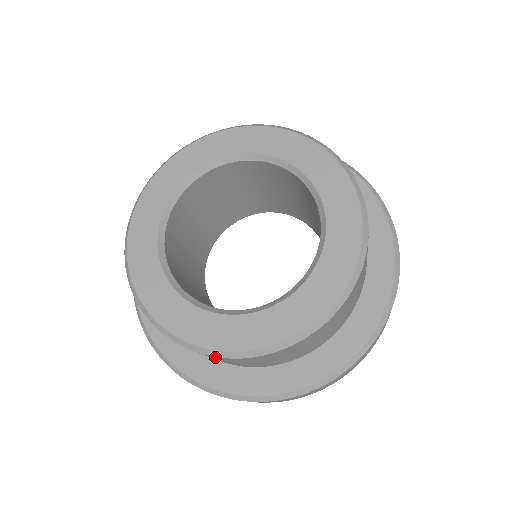
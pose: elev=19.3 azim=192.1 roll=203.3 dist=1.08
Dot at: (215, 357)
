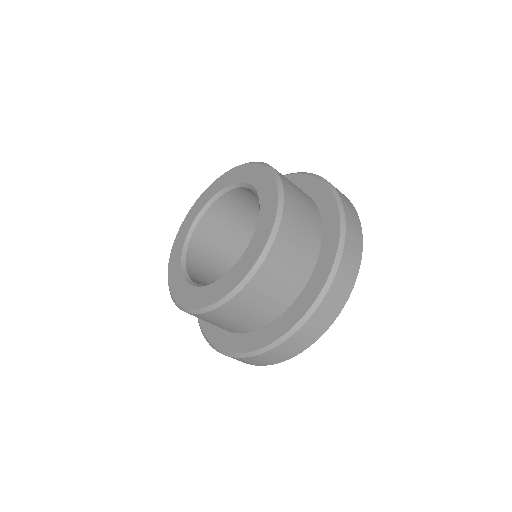
Dot at: occluded
